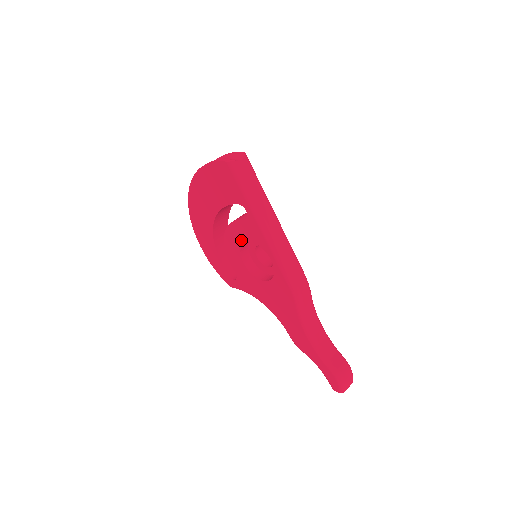
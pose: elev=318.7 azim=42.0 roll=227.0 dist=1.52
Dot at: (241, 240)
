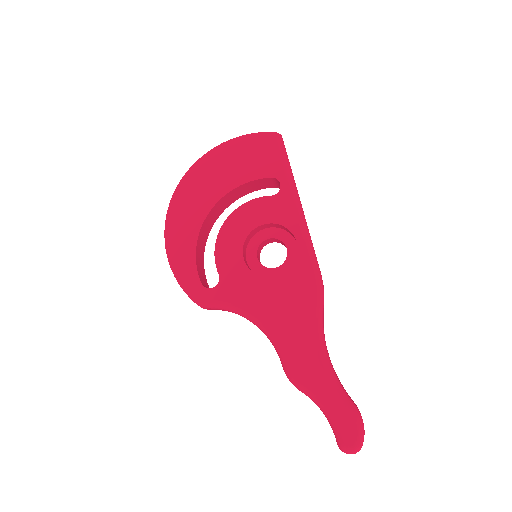
Dot at: (254, 223)
